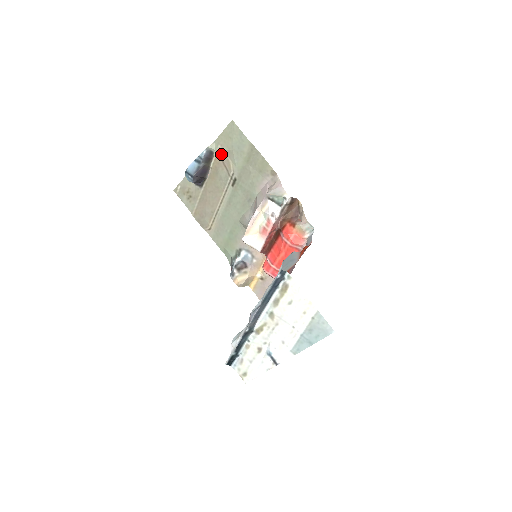
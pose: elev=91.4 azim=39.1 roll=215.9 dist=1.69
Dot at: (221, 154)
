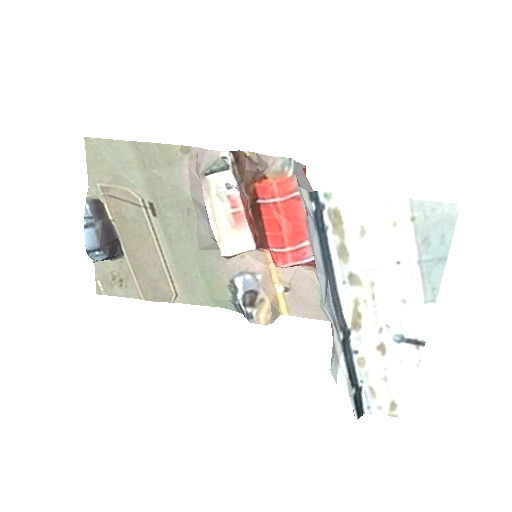
Dot at: (109, 192)
